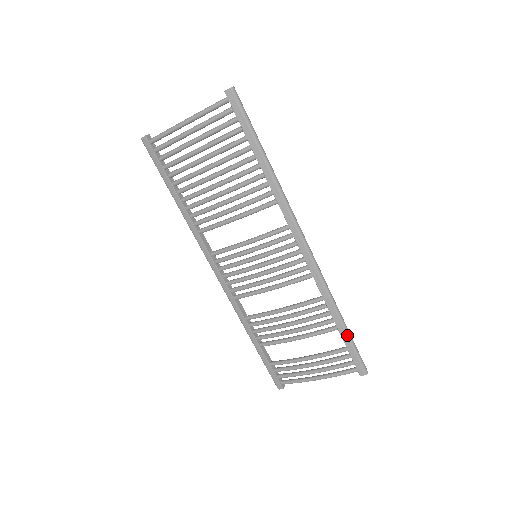
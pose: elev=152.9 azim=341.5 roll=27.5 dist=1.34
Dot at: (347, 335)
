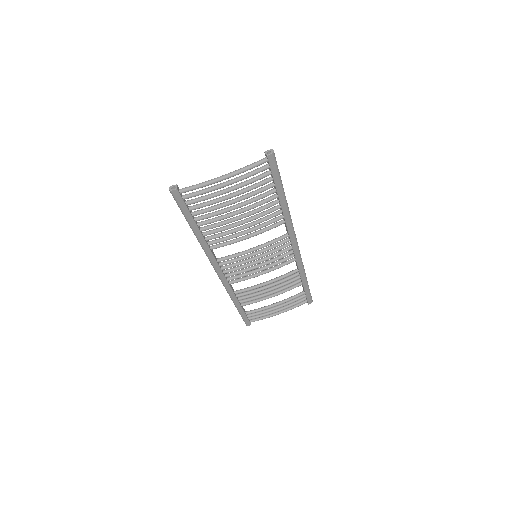
Dot at: (307, 286)
